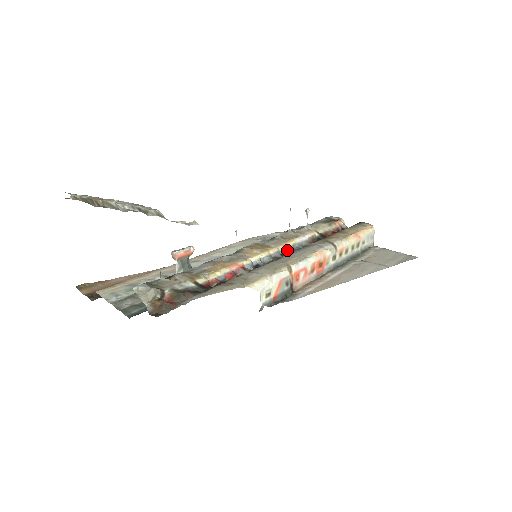
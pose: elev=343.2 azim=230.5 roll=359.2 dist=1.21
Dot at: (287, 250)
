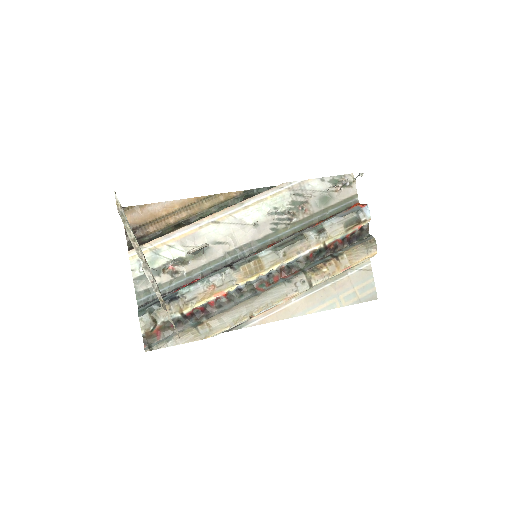
Dot at: (280, 266)
